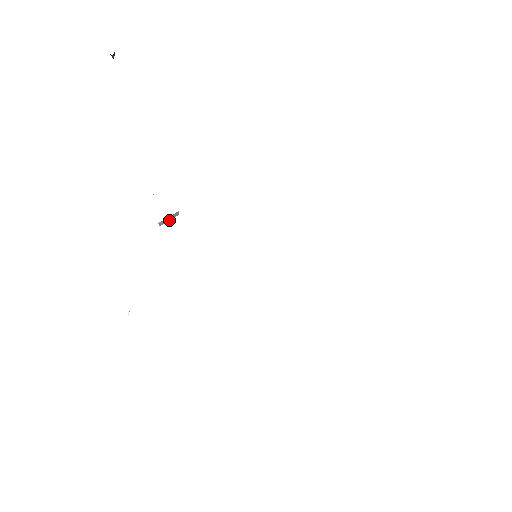
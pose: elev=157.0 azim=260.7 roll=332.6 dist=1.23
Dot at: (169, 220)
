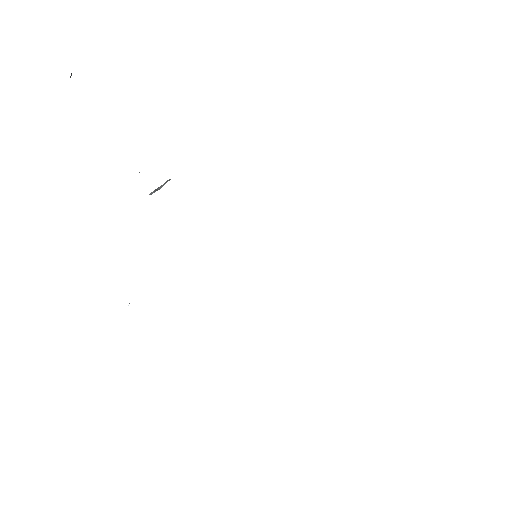
Dot at: (160, 188)
